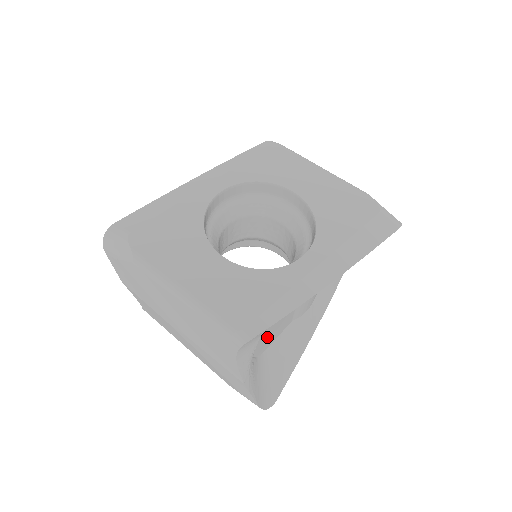
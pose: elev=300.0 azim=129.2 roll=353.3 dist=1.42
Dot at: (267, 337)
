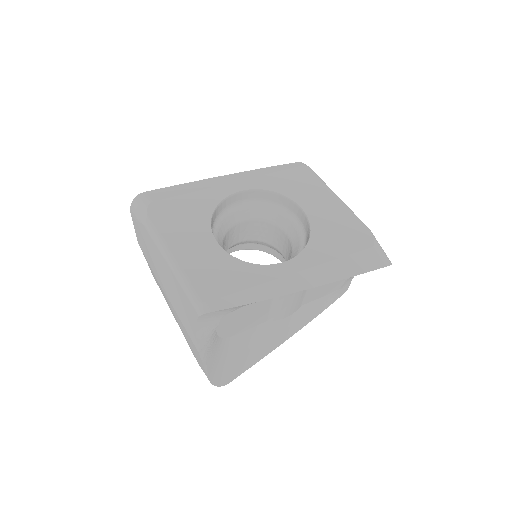
Dot at: (233, 322)
